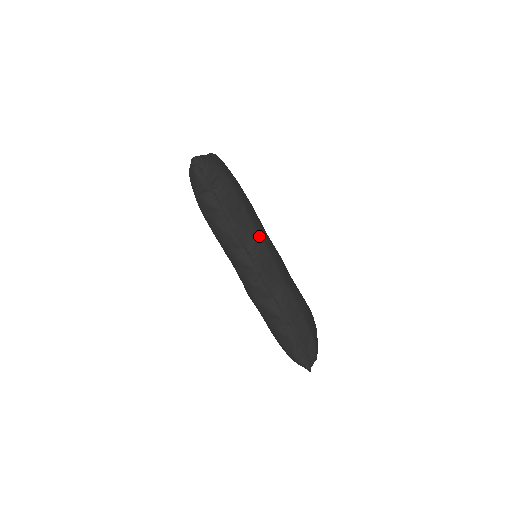
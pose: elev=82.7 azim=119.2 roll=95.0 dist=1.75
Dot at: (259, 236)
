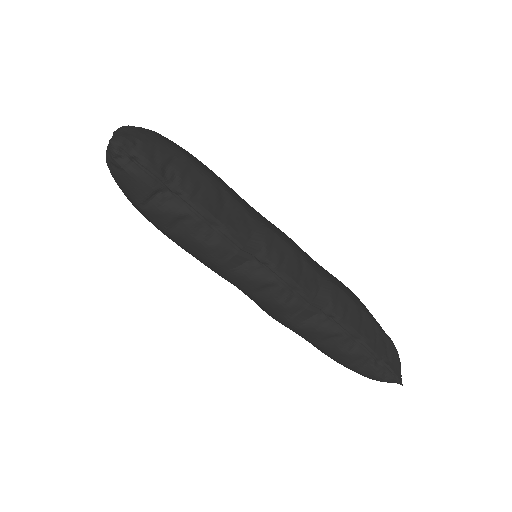
Dot at: (267, 229)
